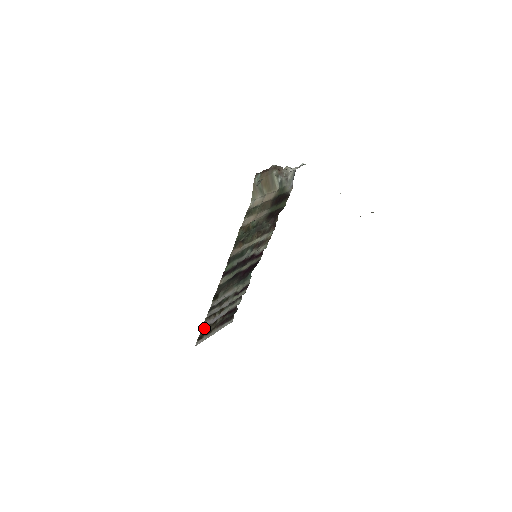
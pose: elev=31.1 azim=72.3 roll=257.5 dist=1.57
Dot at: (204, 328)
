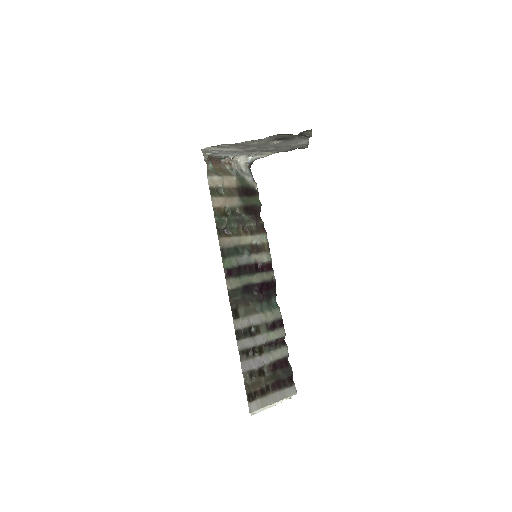
Dot at: (248, 377)
